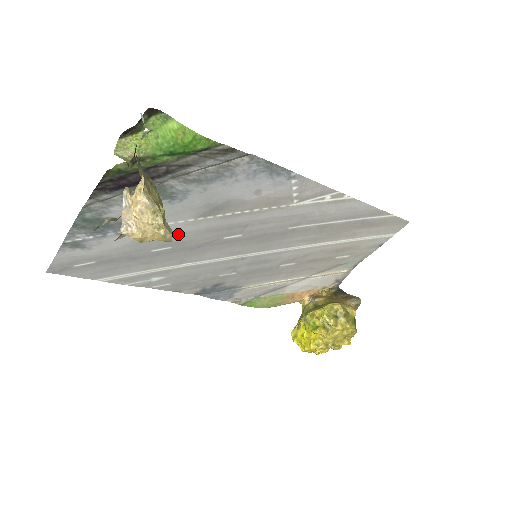
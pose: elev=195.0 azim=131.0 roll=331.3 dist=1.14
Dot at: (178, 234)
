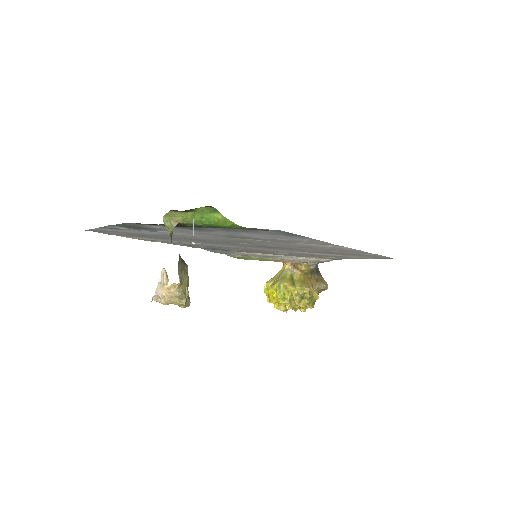
Dot at: (198, 237)
